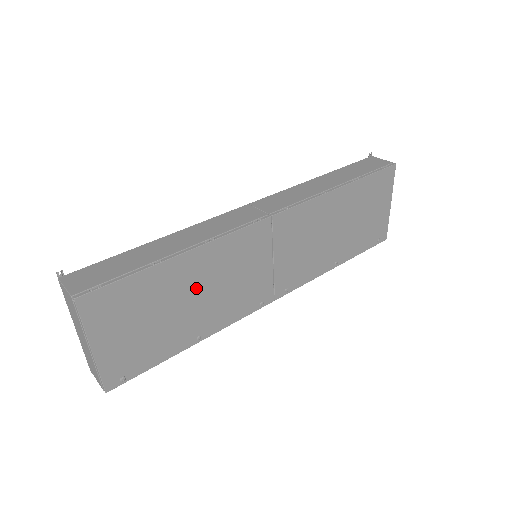
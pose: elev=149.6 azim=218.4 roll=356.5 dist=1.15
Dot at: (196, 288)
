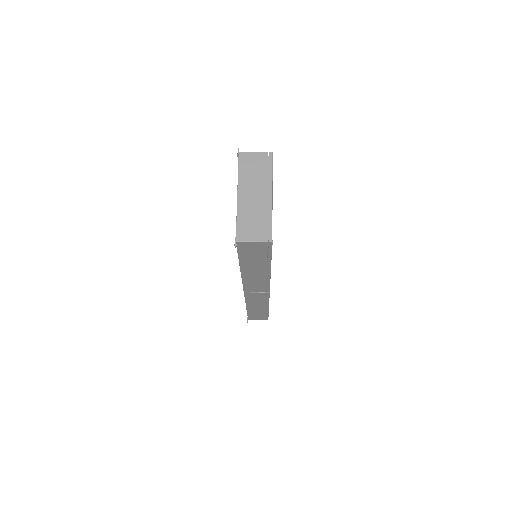
Dot at: occluded
